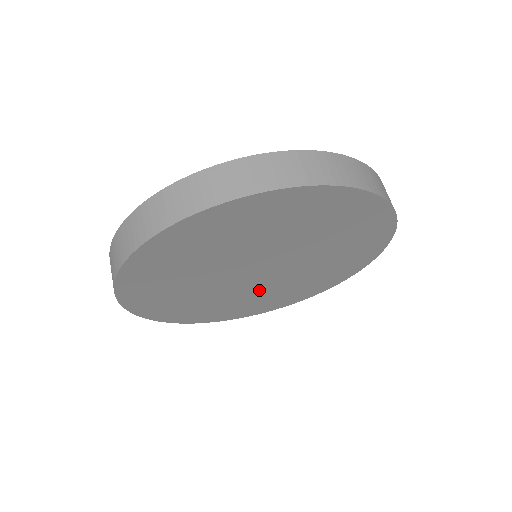
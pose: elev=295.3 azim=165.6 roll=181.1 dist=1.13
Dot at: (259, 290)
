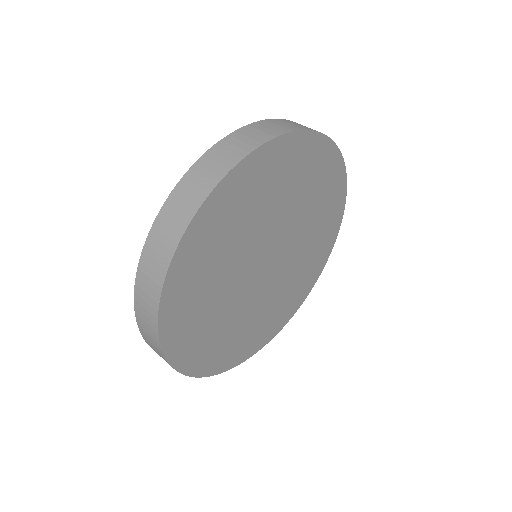
Dot at: (236, 306)
